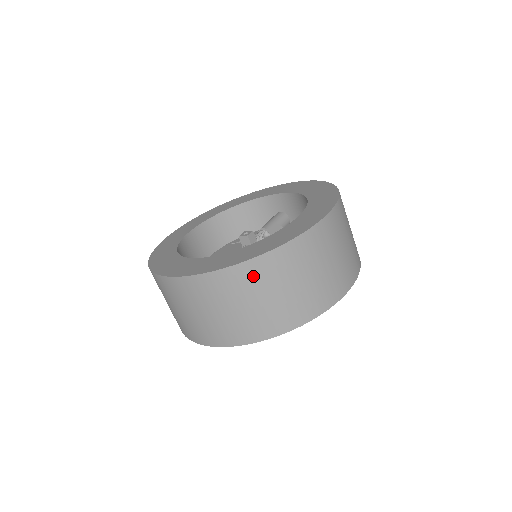
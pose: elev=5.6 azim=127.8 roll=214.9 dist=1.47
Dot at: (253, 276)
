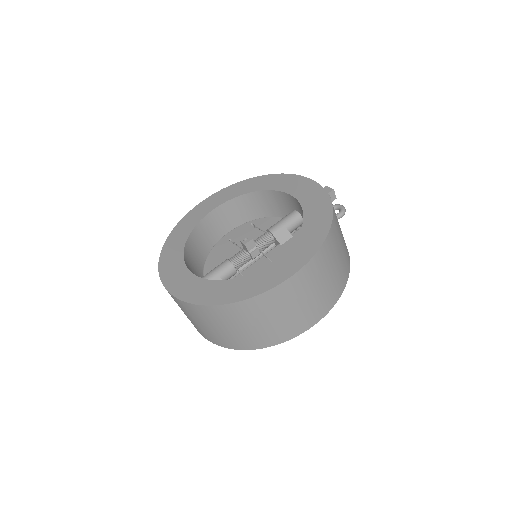
Dot at: (211, 315)
